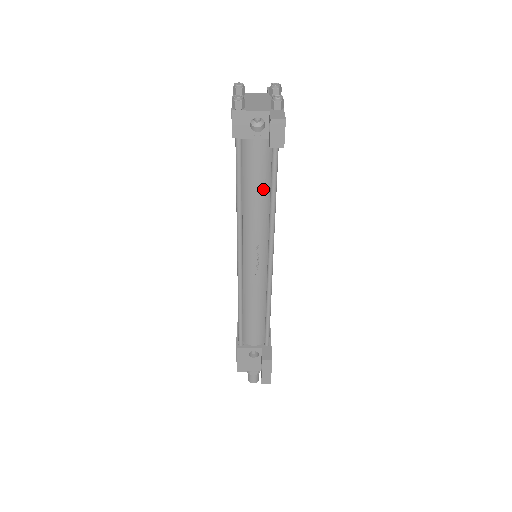
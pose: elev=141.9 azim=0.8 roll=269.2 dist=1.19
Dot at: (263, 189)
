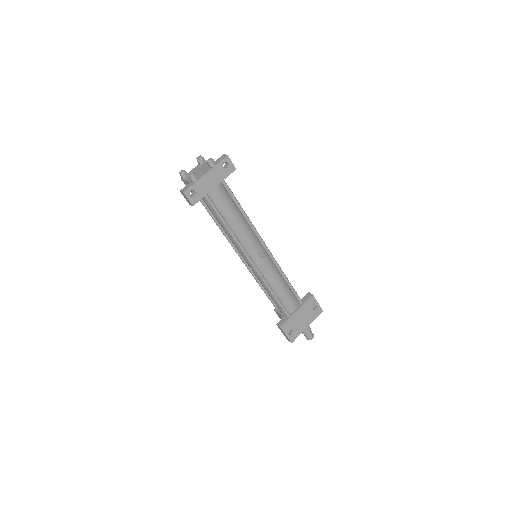
Dot at: (220, 221)
